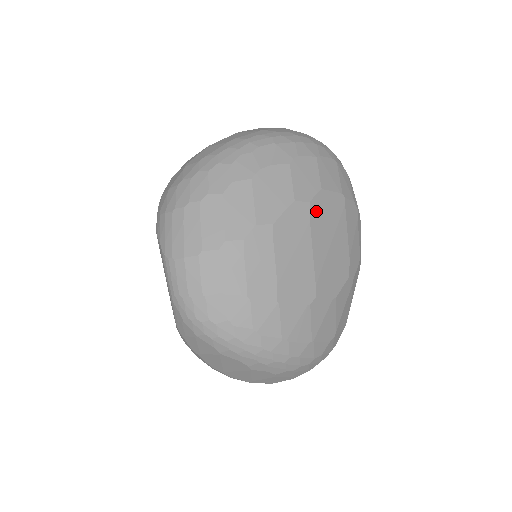
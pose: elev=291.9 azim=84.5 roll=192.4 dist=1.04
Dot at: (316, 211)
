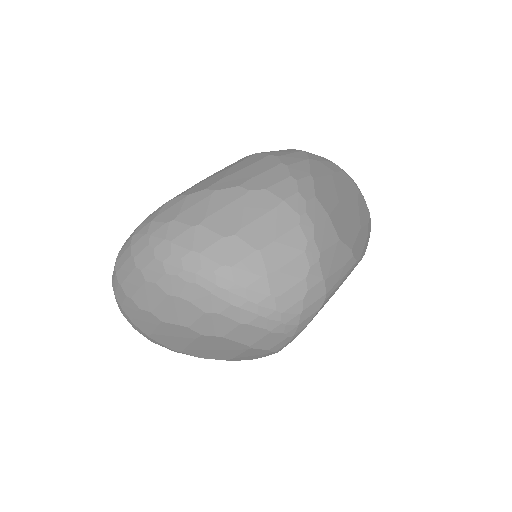
Dot at: (207, 339)
